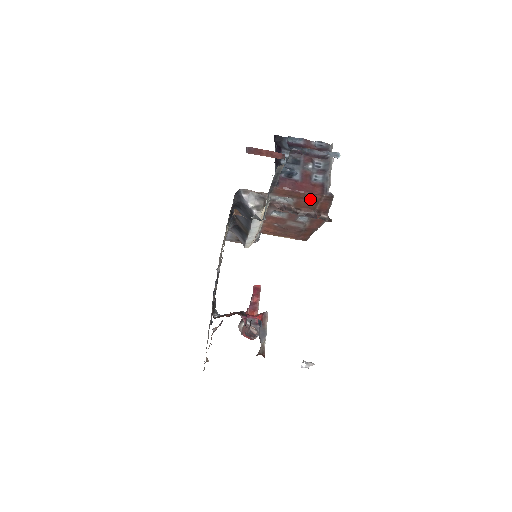
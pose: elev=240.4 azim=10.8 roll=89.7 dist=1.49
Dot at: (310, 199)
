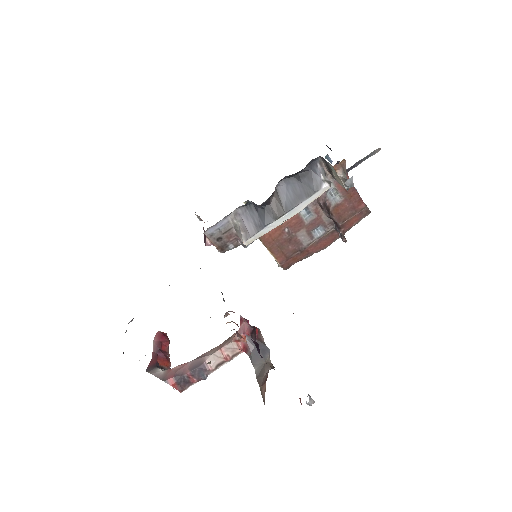
Dot at: (353, 206)
